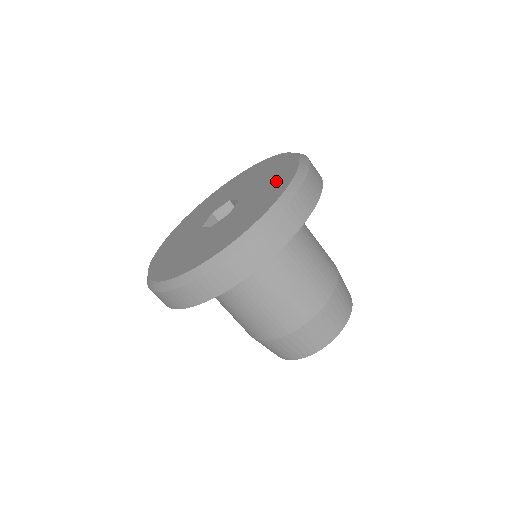
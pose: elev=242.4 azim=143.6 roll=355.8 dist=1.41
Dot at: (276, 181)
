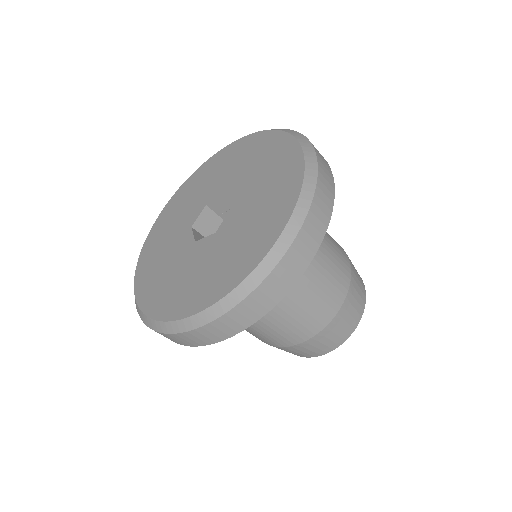
Dot at: (267, 216)
